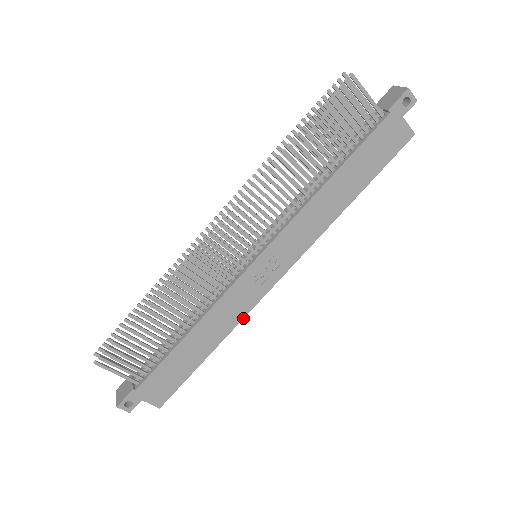
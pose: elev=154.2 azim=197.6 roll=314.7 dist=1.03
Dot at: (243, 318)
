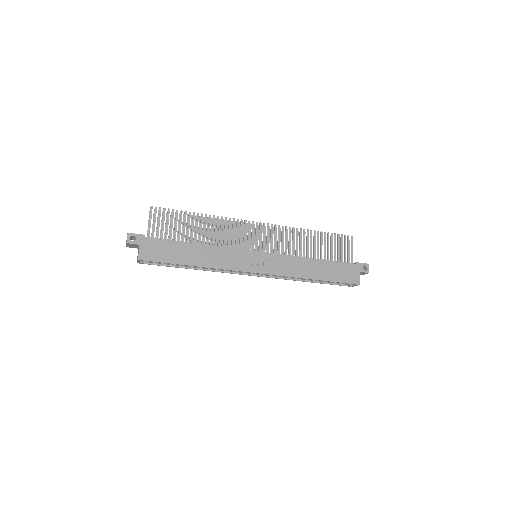
Dot at: (224, 269)
